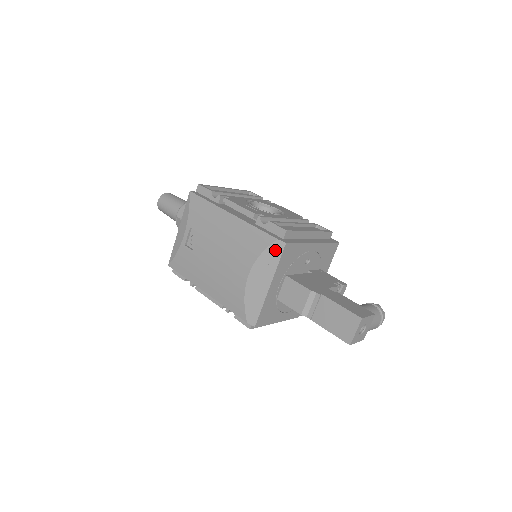
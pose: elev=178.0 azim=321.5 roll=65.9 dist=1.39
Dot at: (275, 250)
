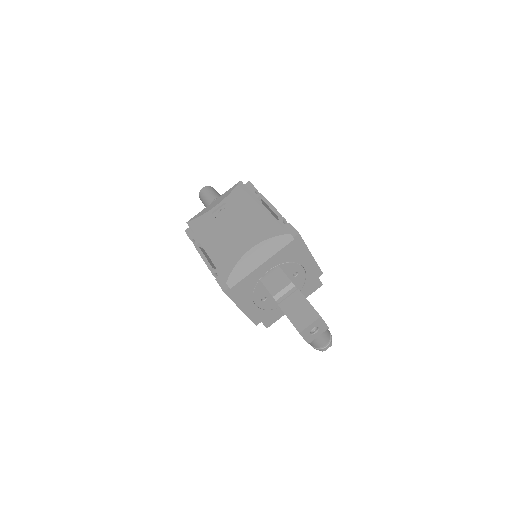
Dot at: (283, 240)
